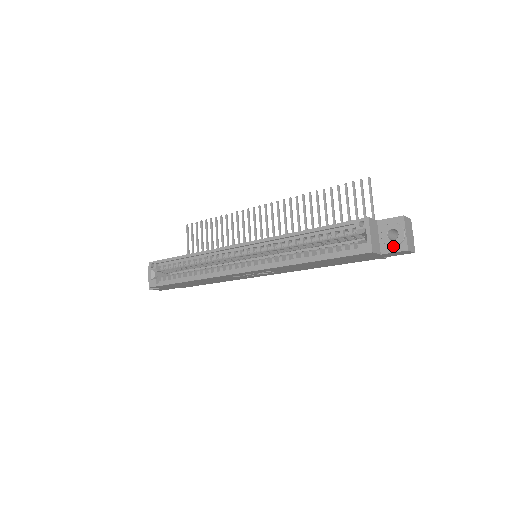
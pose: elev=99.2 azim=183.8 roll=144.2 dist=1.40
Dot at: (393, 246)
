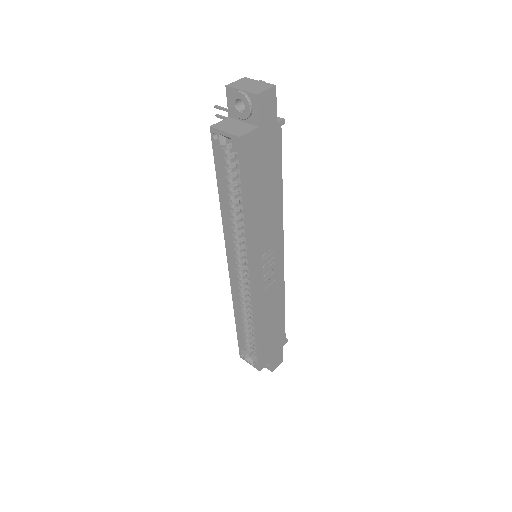
Dot at: (250, 110)
